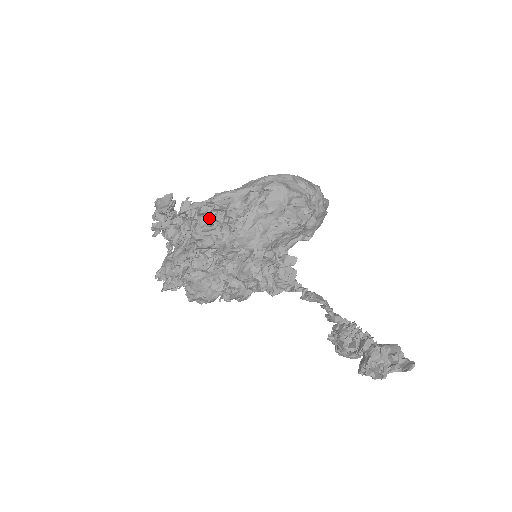
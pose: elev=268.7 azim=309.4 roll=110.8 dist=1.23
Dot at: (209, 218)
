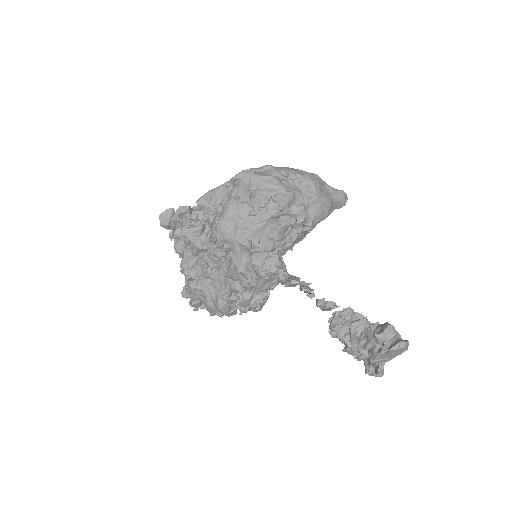
Dot at: (196, 221)
